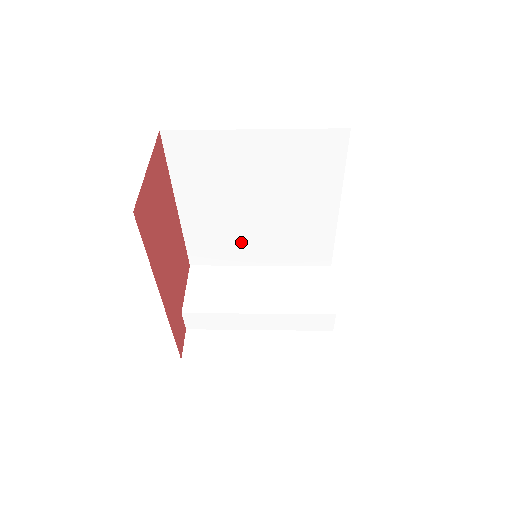
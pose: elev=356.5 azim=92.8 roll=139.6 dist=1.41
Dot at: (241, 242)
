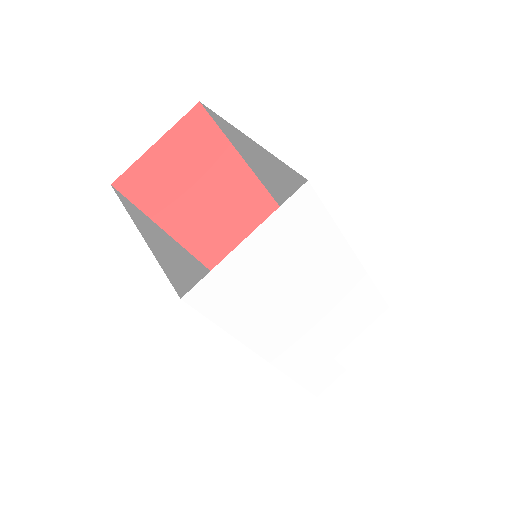
Dot at: occluded
